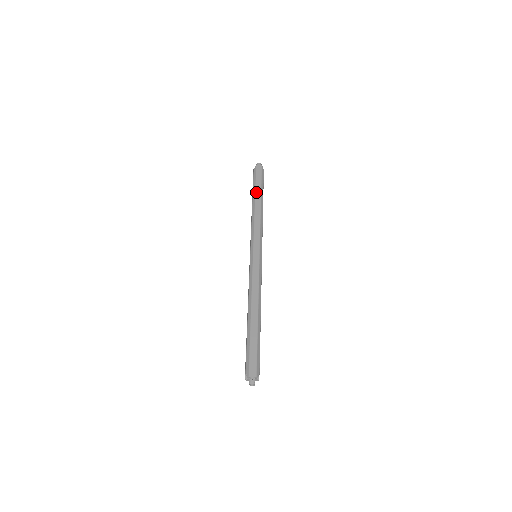
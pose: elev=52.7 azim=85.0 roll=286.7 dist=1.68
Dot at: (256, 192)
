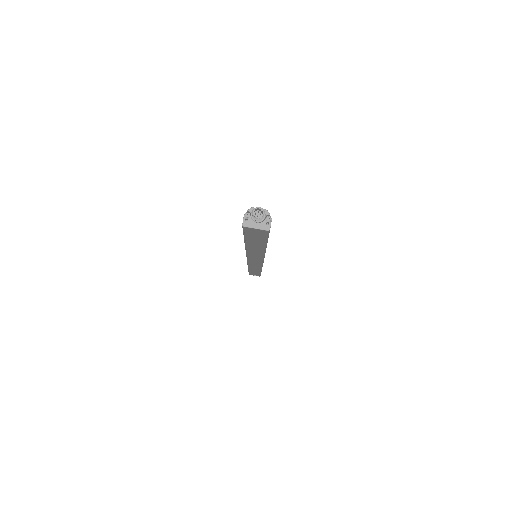
Dot at: occluded
